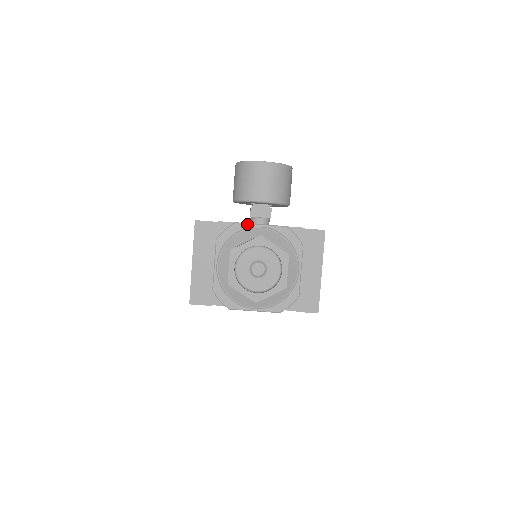
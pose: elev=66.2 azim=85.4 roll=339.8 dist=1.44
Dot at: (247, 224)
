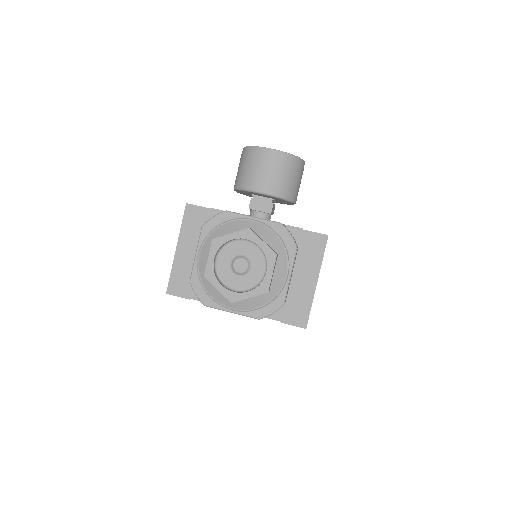
Dot at: (238, 214)
